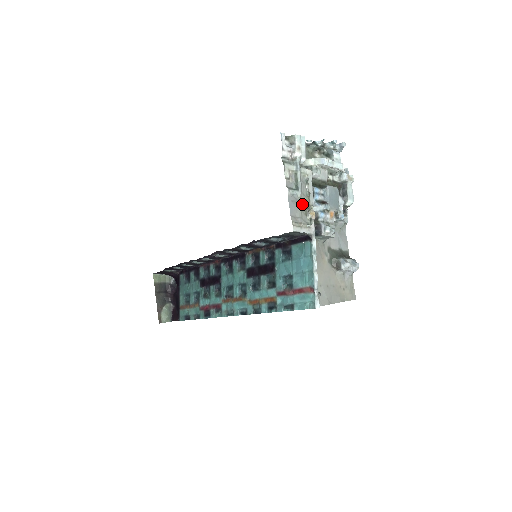
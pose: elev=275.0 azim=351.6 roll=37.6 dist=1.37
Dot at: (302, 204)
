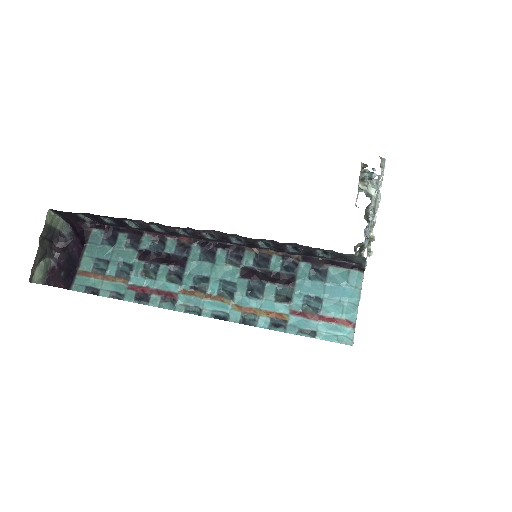
Dot at: (369, 231)
